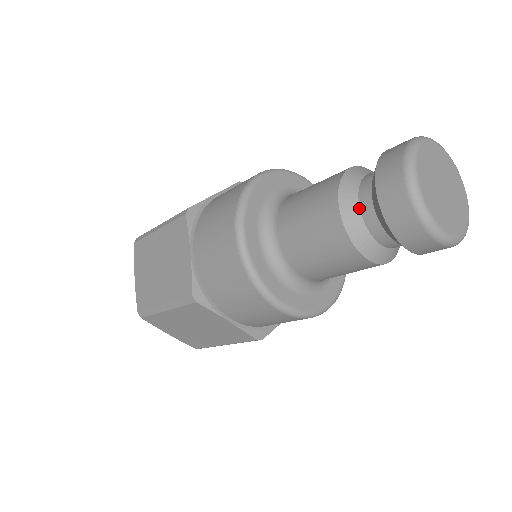
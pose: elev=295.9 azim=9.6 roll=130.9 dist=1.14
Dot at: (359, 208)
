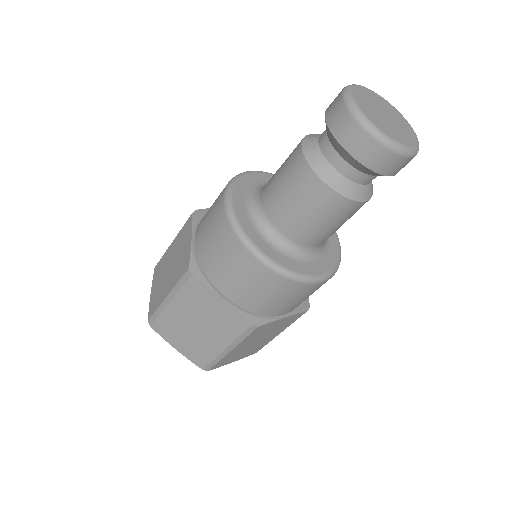
Dot at: (319, 146)
